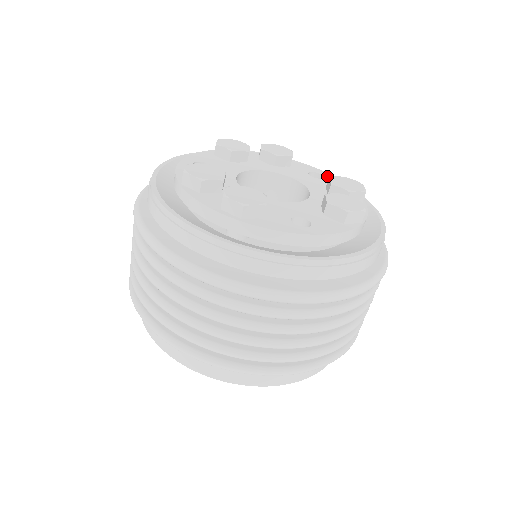
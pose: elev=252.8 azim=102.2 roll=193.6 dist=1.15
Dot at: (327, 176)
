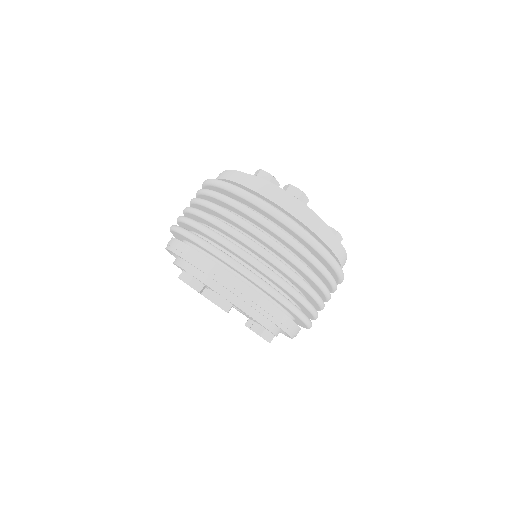
Dot at: occluded
